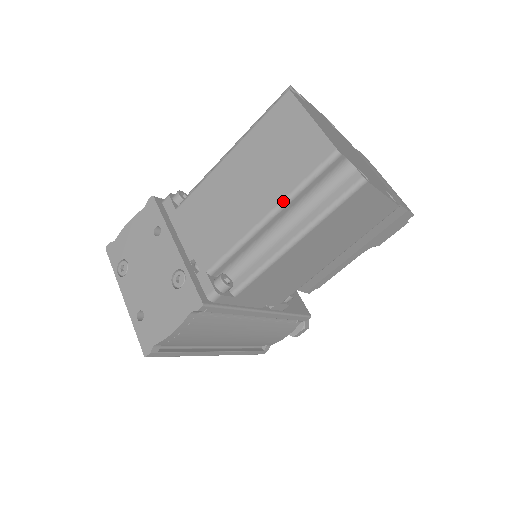
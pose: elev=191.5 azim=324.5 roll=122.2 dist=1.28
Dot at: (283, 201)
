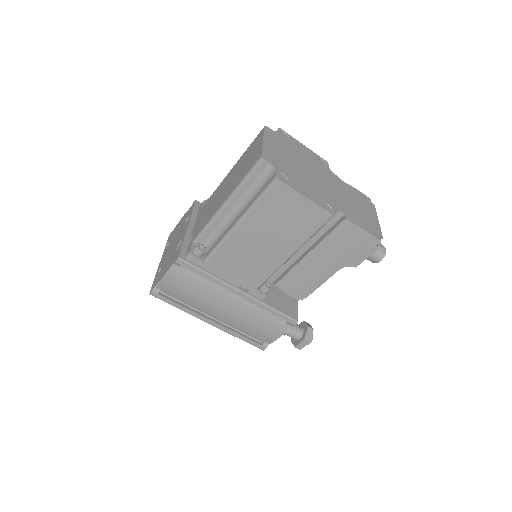
Dot at: (233, 192)
